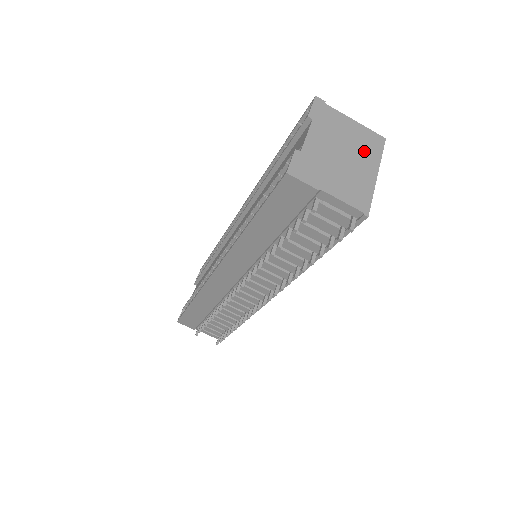
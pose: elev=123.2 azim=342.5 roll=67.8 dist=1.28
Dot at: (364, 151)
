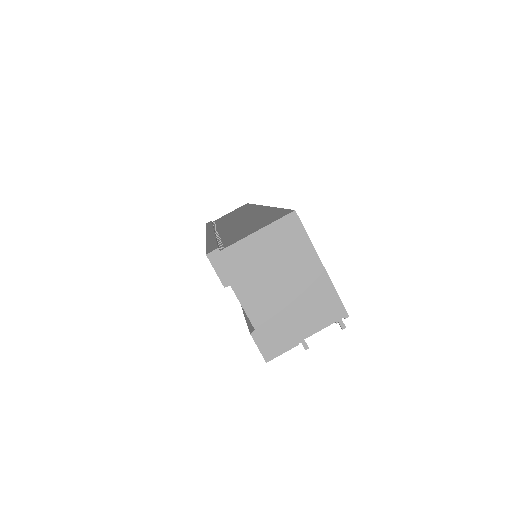
Dot at: (292, 255)
